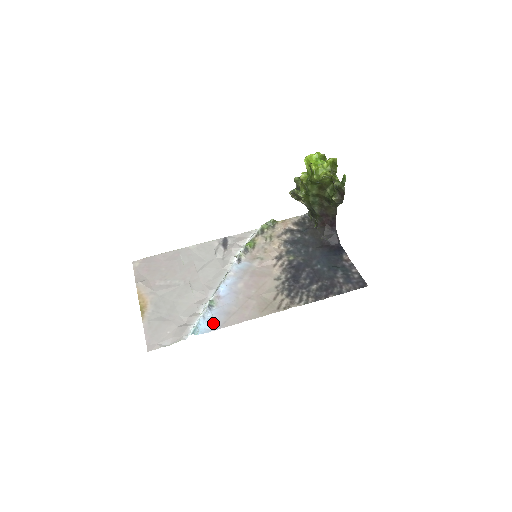
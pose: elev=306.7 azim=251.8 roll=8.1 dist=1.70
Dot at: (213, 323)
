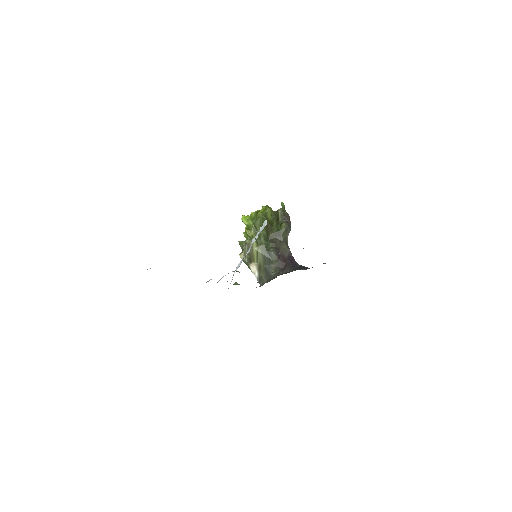
Dot at: occluded
